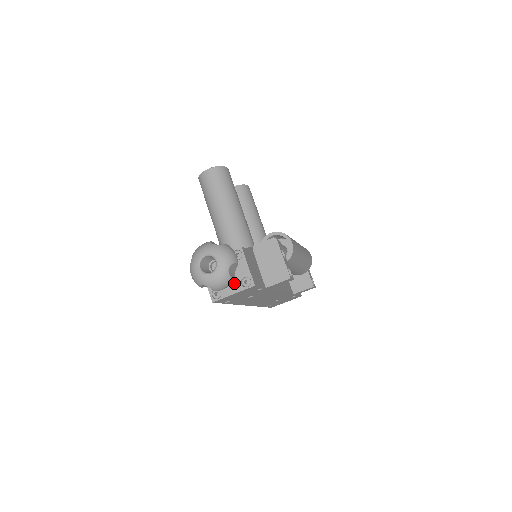
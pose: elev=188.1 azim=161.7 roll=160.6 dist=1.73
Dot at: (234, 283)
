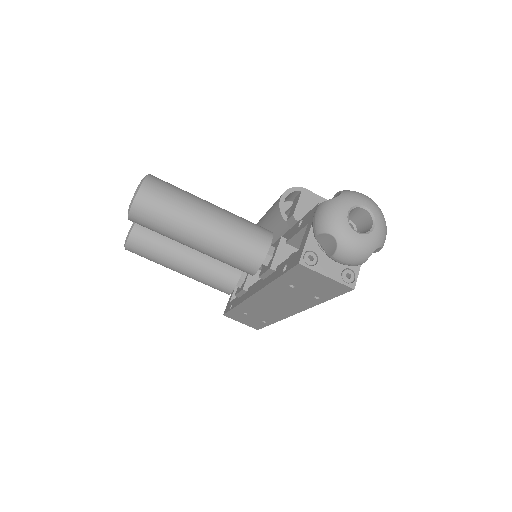
Dot at: occluded
